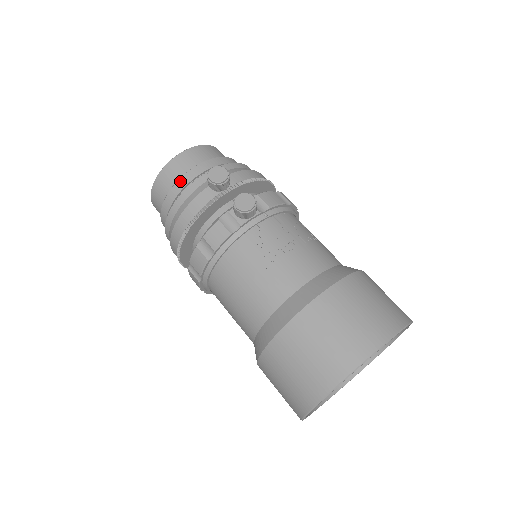
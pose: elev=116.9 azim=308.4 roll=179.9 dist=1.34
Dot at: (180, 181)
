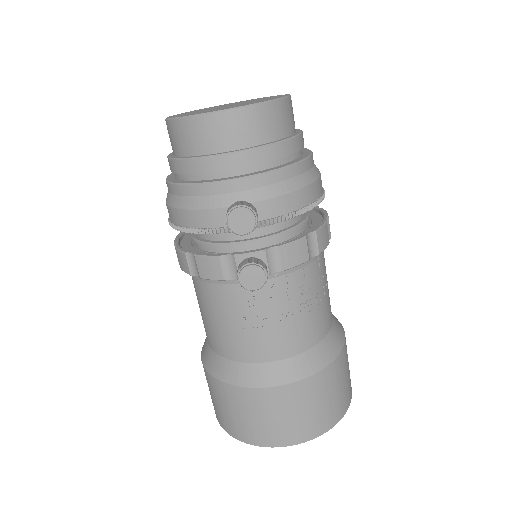
Dot at: (201, 161)
